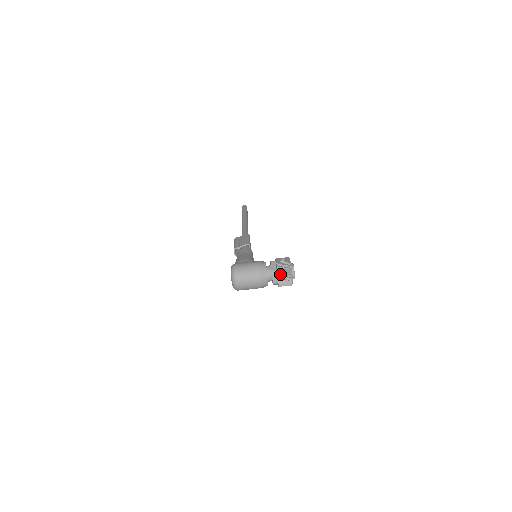
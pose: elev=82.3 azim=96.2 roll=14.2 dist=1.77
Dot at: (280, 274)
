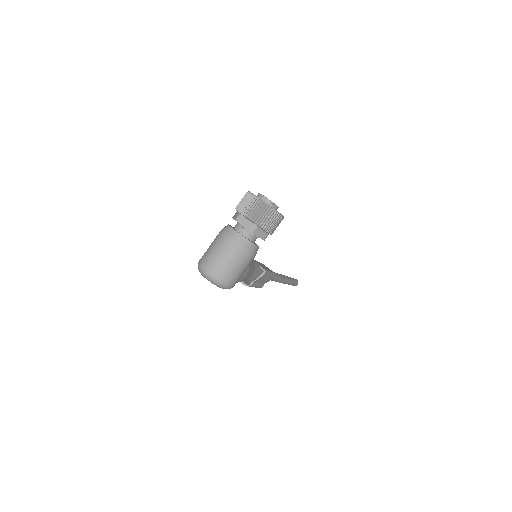
Dot at: (245, 211)
